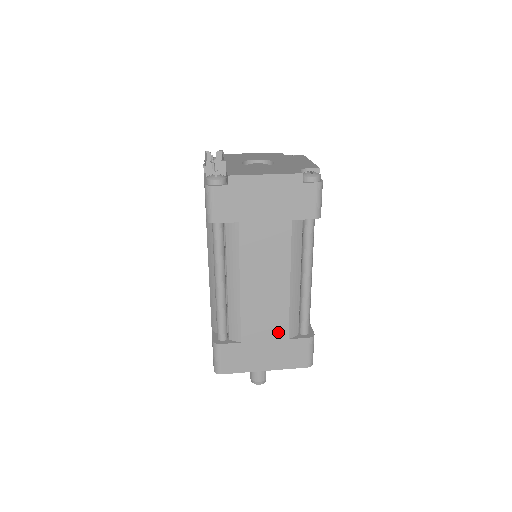
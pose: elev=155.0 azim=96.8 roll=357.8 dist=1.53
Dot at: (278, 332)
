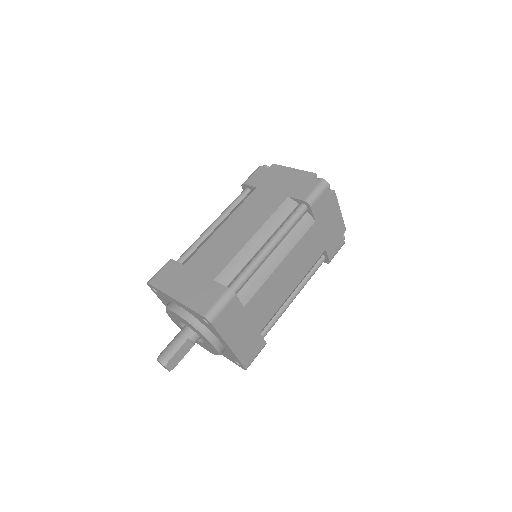
Dot at: (213, 270)
